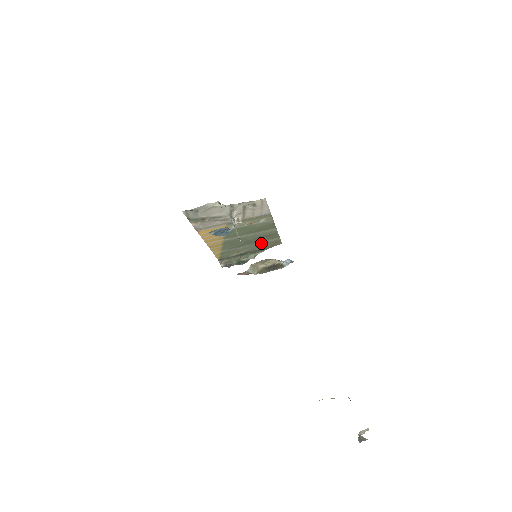
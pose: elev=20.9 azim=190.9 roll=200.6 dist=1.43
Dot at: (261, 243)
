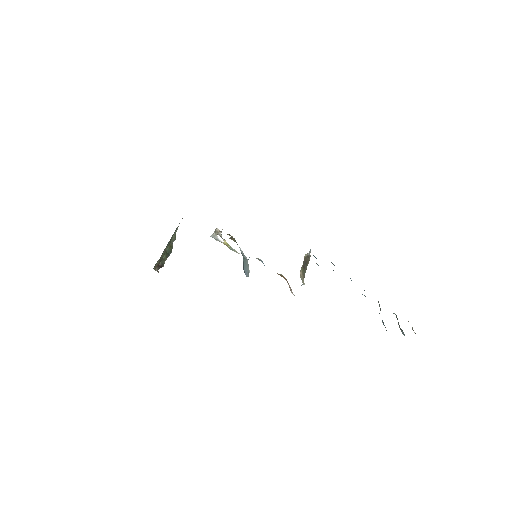
Dot at: occluded
